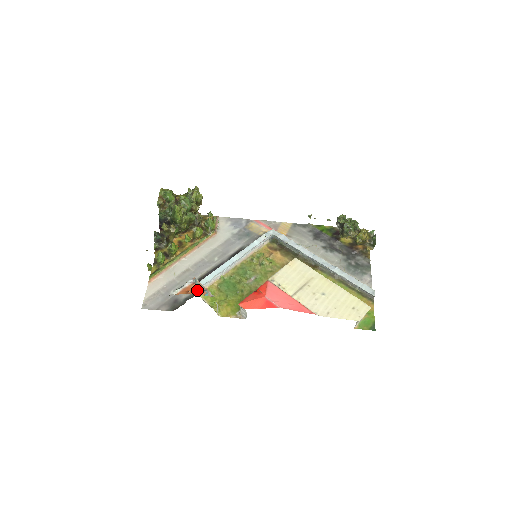
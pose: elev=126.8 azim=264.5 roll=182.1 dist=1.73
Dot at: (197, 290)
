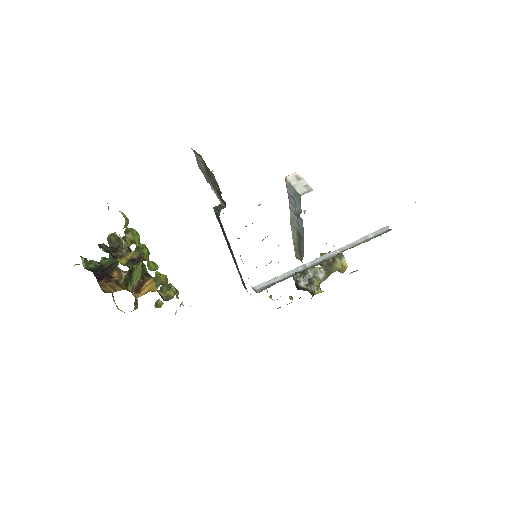
Dot at: occluded
